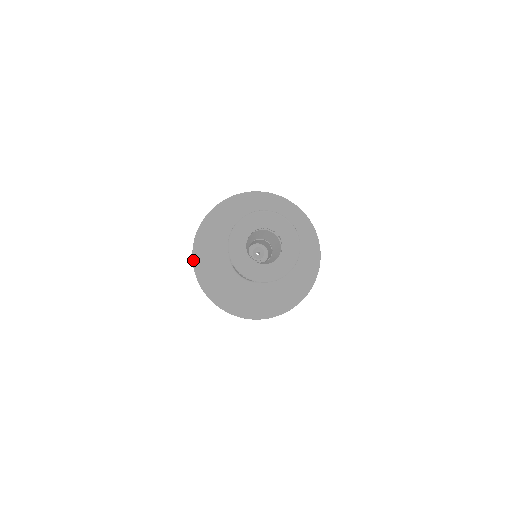
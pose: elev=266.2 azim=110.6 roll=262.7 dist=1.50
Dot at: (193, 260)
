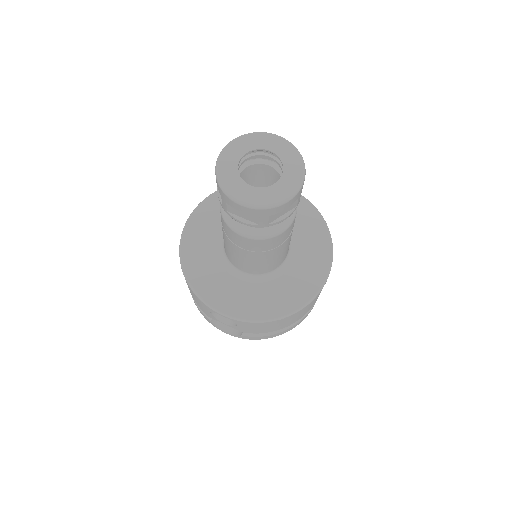
Dot at: (180, 246)
